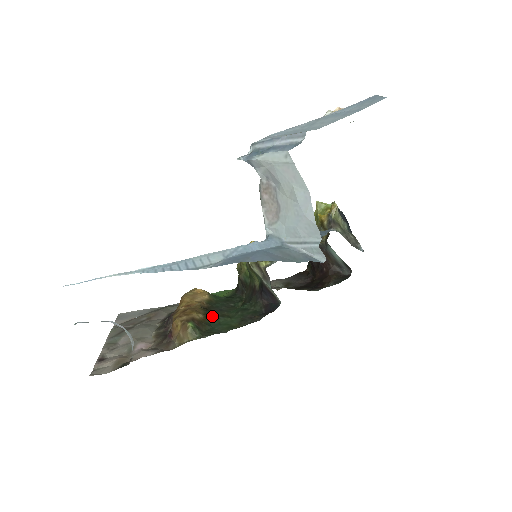
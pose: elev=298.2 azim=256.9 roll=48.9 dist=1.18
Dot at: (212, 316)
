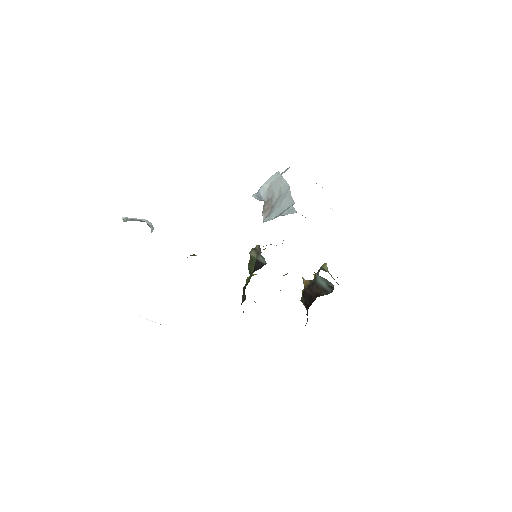
Dot at: occluded
